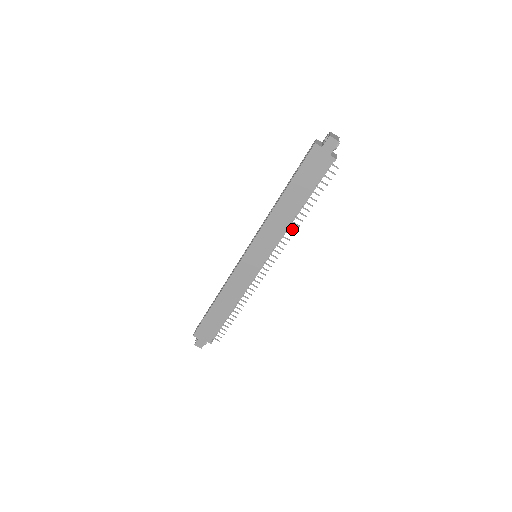
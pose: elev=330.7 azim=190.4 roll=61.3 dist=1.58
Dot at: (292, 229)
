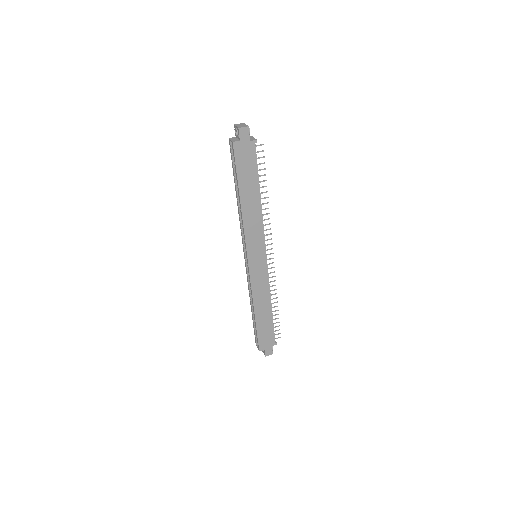
Dot at: occluded
